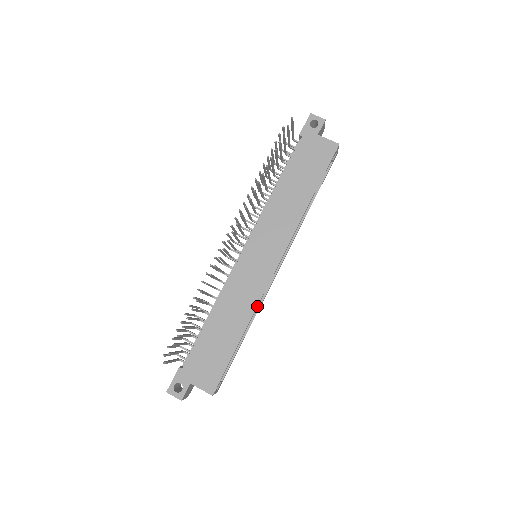
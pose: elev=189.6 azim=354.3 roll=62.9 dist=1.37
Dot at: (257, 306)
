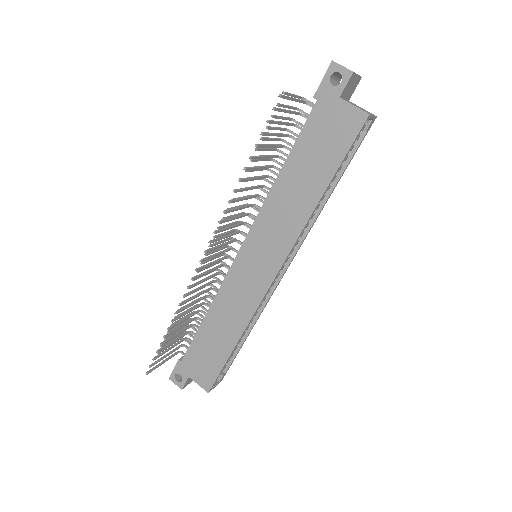
Dot at: (252, 317)
